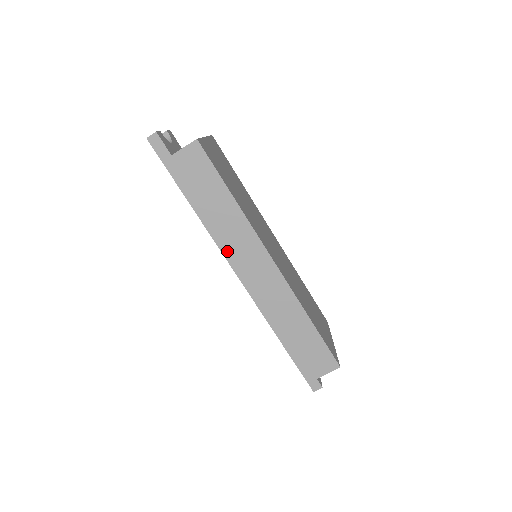
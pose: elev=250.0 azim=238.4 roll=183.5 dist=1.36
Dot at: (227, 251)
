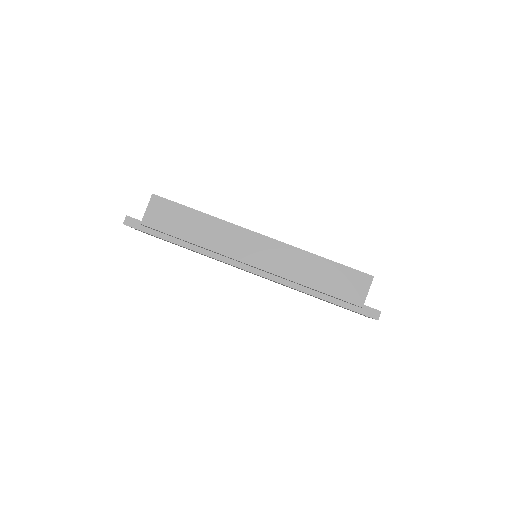
Dot at: (225, 252)
